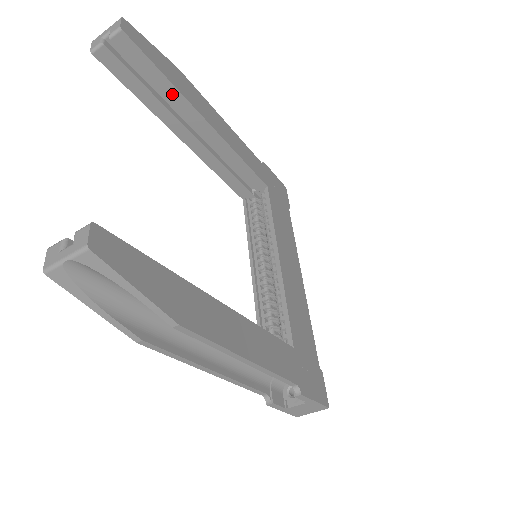
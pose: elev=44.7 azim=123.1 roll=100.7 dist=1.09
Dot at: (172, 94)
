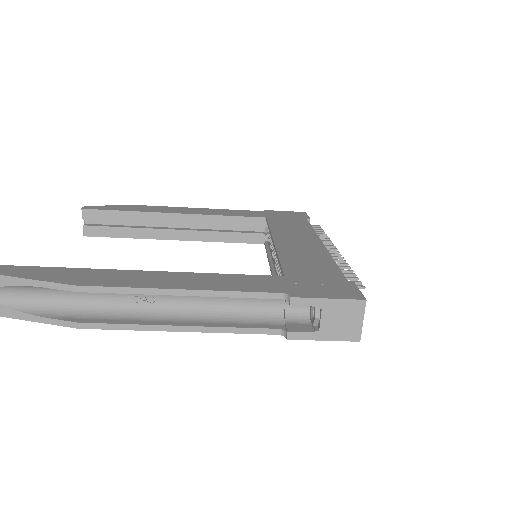
Dot at: (139, 217)
